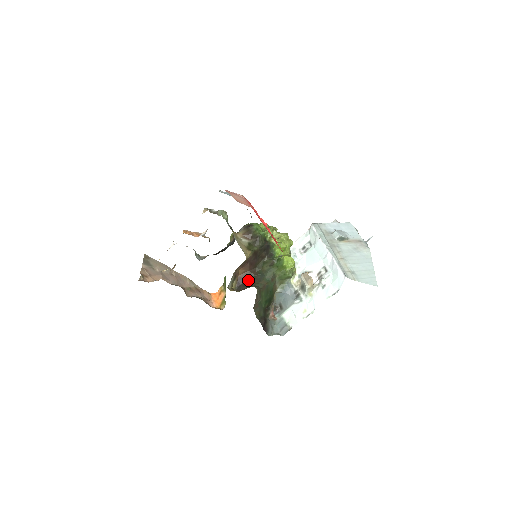
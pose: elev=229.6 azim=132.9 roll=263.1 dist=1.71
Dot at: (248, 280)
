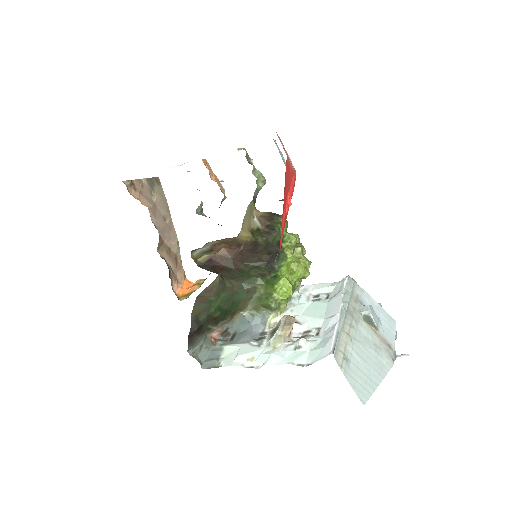
Dot at: (222, 267)
